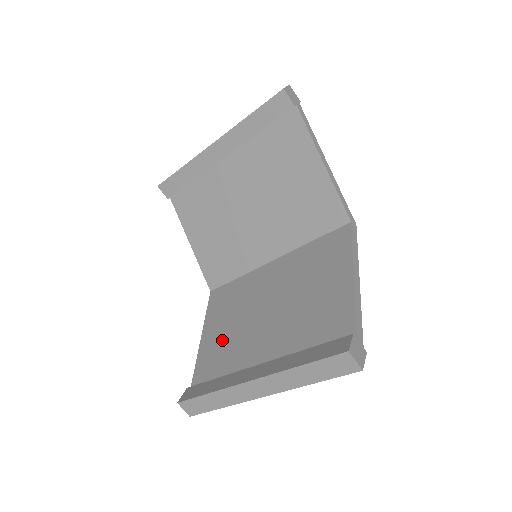
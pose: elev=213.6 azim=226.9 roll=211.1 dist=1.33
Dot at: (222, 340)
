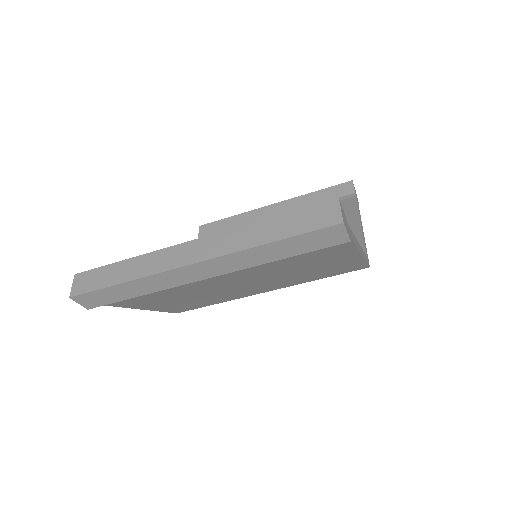
Dot at: occluded
